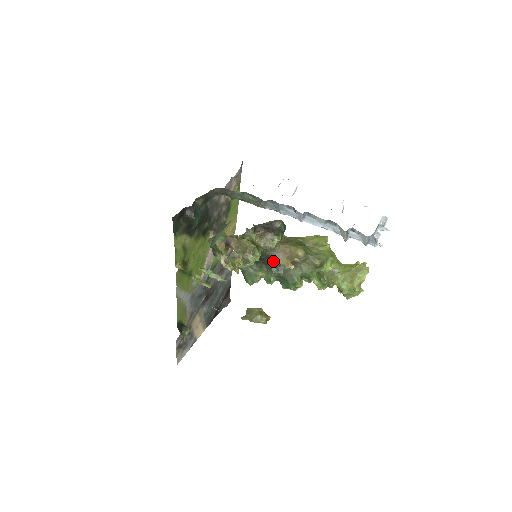
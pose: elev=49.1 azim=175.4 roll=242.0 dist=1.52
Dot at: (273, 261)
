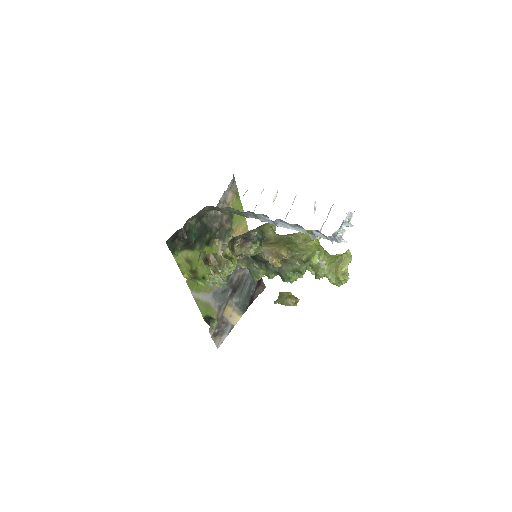
Dot at: occluded
